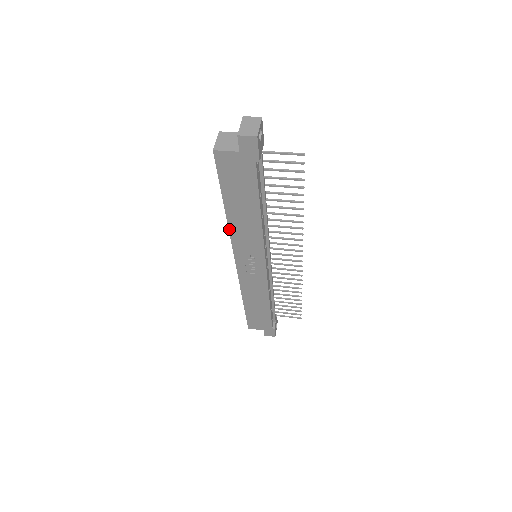
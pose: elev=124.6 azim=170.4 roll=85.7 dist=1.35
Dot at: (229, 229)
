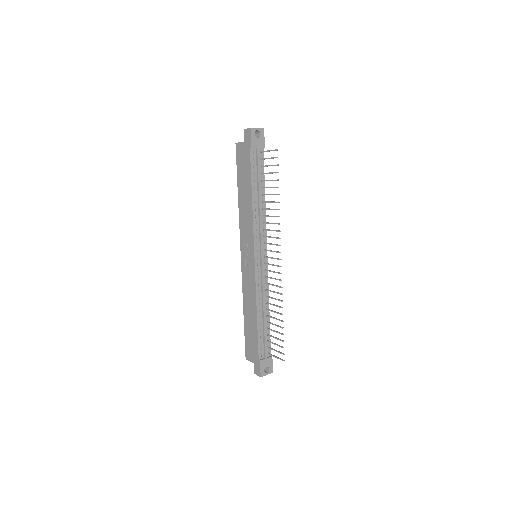
Dot at: (239, 215)
